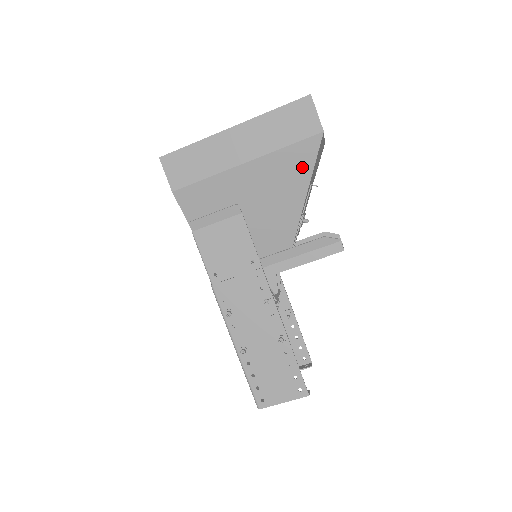
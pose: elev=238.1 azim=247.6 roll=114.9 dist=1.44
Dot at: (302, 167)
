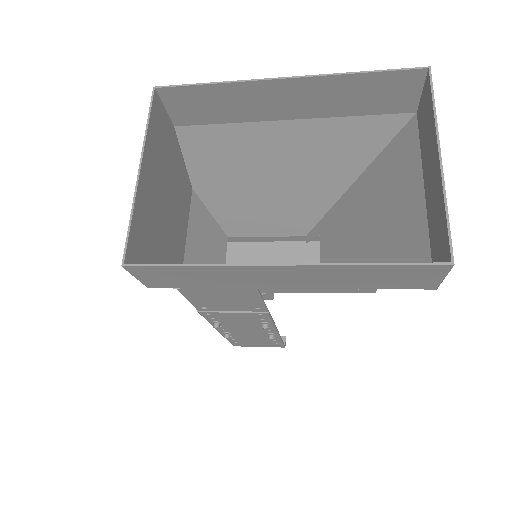
Dot at: occluded
